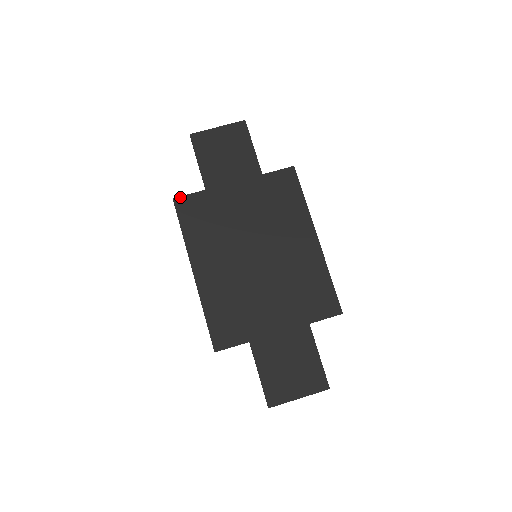
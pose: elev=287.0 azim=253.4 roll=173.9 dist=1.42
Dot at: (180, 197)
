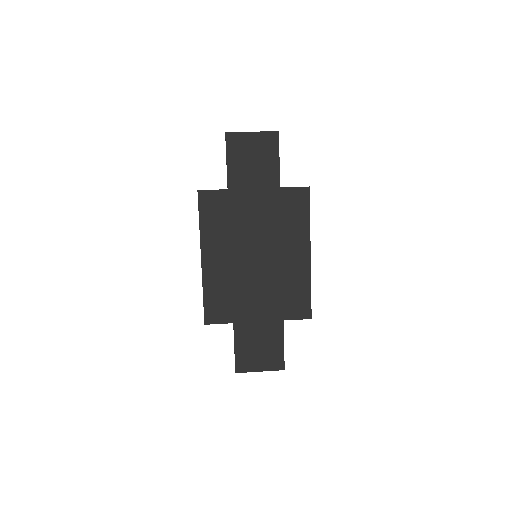
Dot at: (204, 190)
